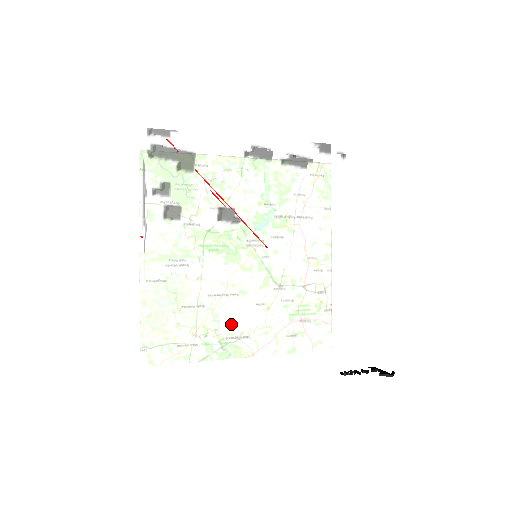
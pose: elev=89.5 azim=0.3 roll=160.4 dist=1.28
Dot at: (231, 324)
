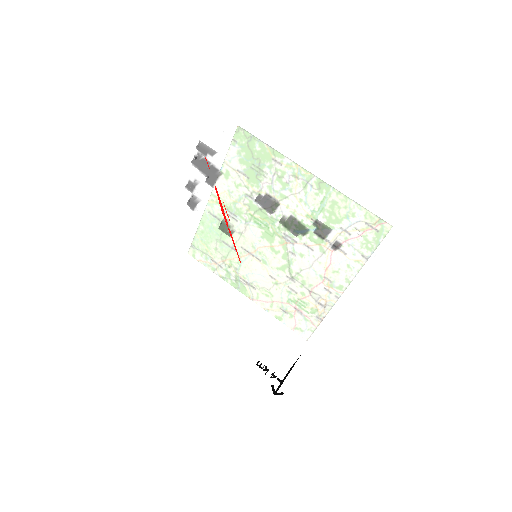
Dot at: (205, 284)
